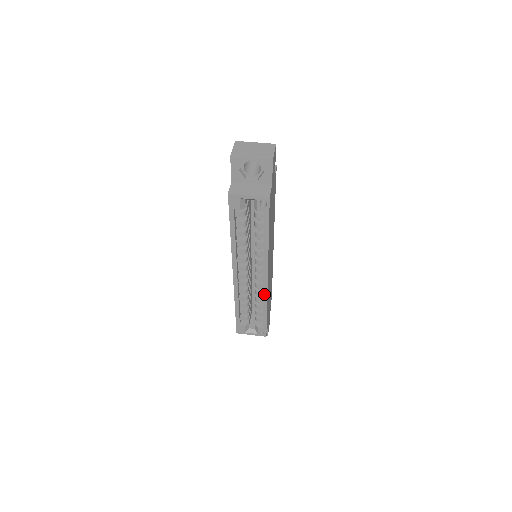
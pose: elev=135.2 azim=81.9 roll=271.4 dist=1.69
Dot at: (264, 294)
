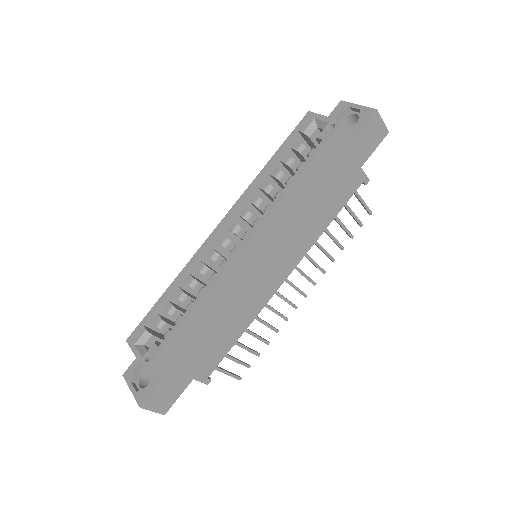
Dot at: (217, 274)
